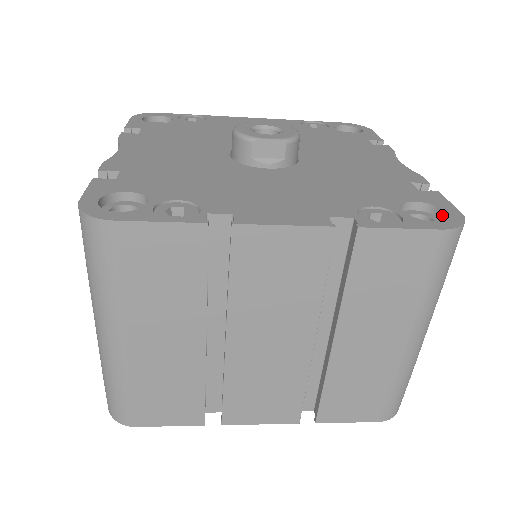
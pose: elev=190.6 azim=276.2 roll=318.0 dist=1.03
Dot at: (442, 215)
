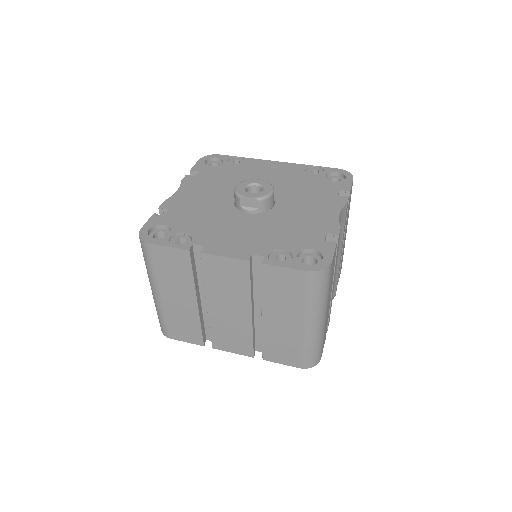
Dot at: (322, 260)
